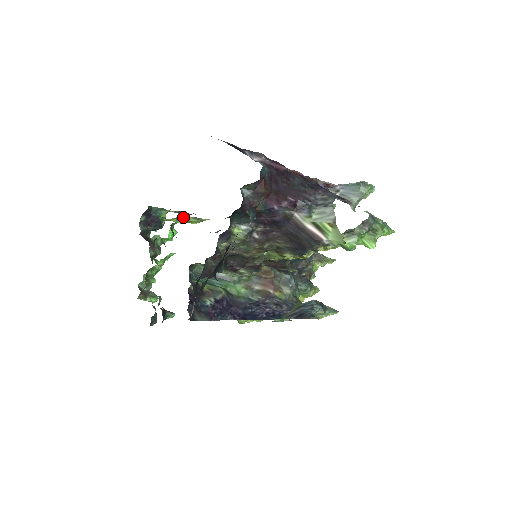
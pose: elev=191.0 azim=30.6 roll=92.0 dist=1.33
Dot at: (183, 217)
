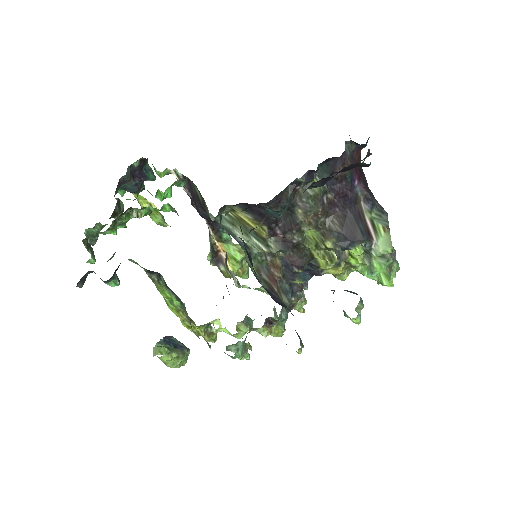
Dot at: (153, 203)
